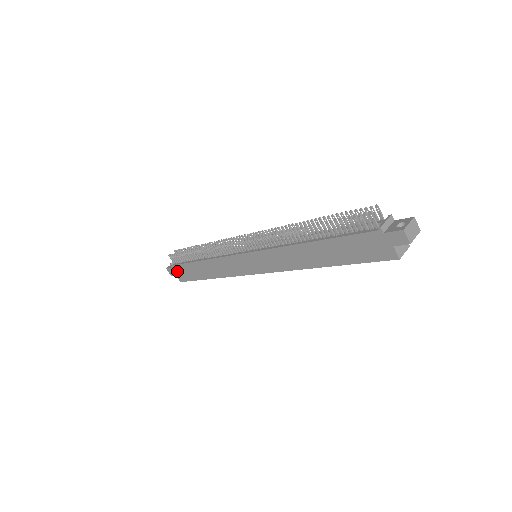
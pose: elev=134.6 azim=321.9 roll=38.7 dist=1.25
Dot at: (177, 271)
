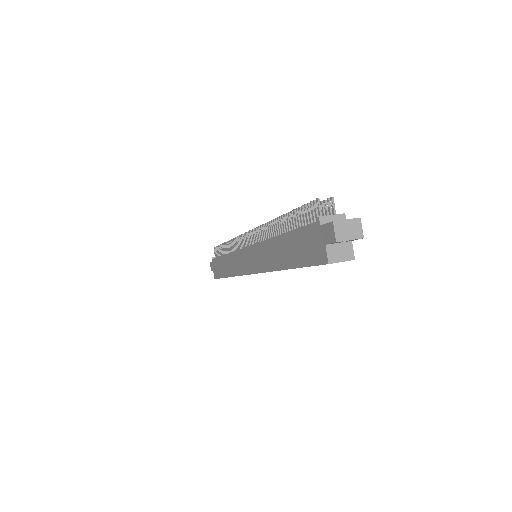
Dot at: (214, 266)
